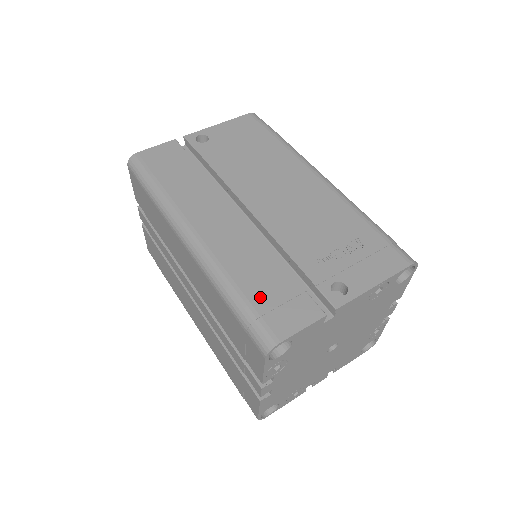
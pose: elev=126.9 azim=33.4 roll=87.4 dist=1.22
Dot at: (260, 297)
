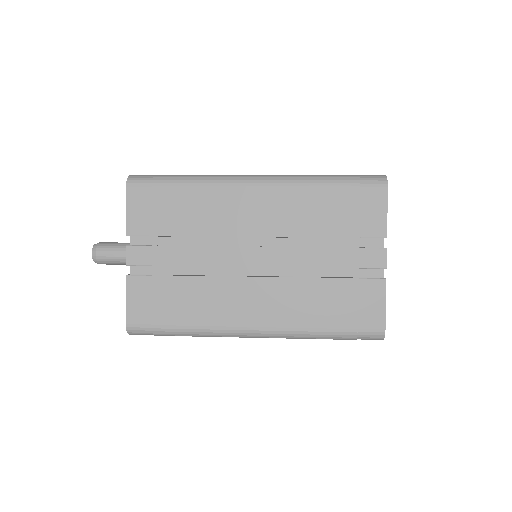
Dot at: occluded
